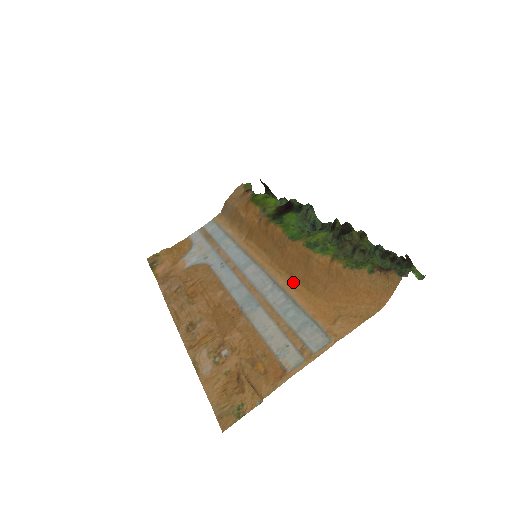
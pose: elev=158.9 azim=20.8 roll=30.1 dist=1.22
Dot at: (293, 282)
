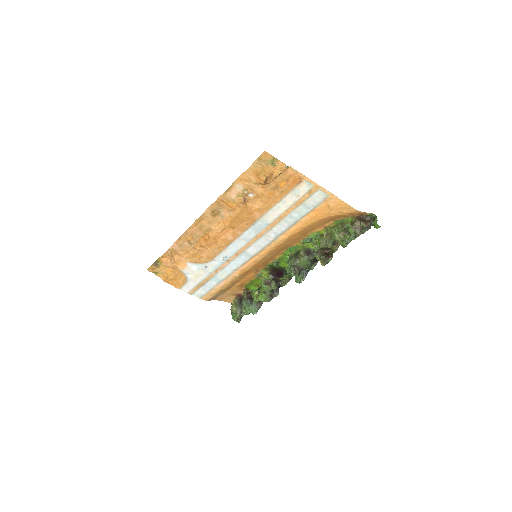
Dot at: (291, 235)
